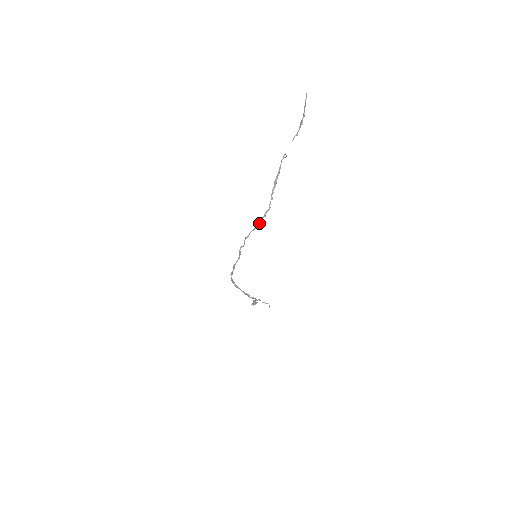
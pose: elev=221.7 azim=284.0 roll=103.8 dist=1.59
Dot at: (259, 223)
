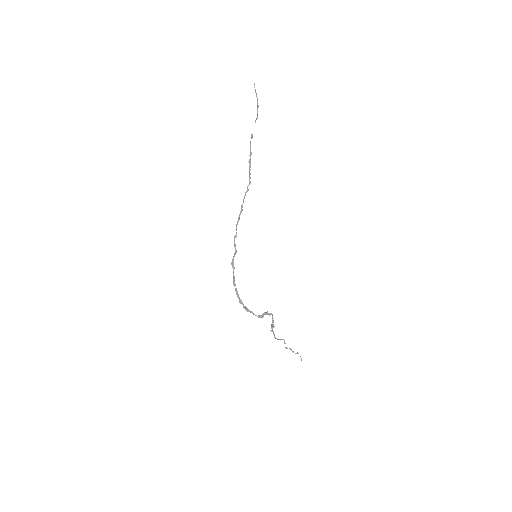
Dot at: occluded
